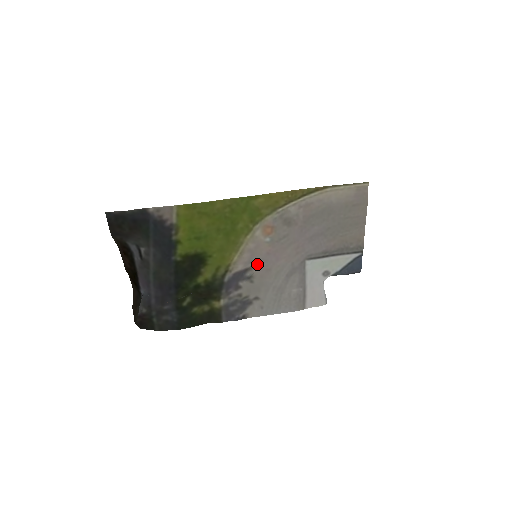
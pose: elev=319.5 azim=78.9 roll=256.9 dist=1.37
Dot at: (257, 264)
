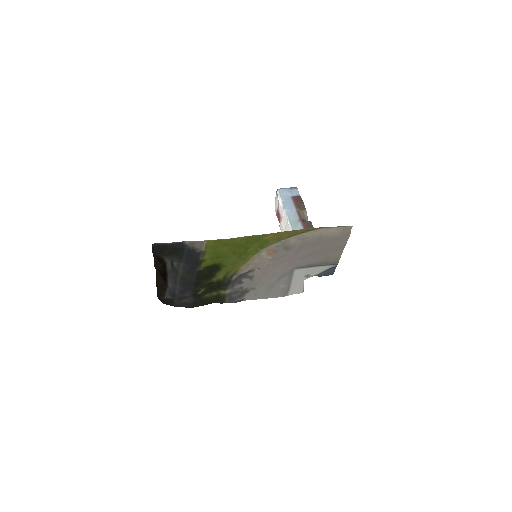
Dot at: (258, 270)
